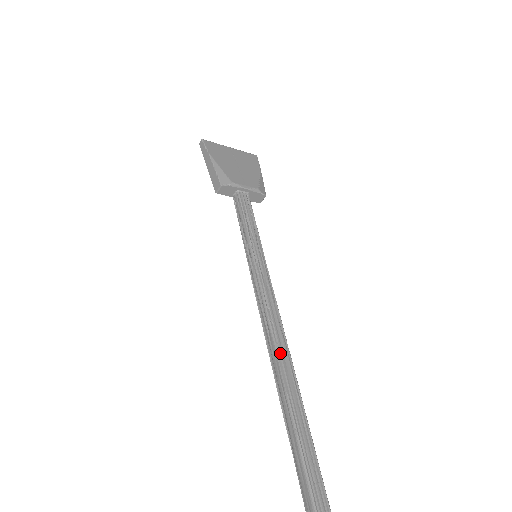
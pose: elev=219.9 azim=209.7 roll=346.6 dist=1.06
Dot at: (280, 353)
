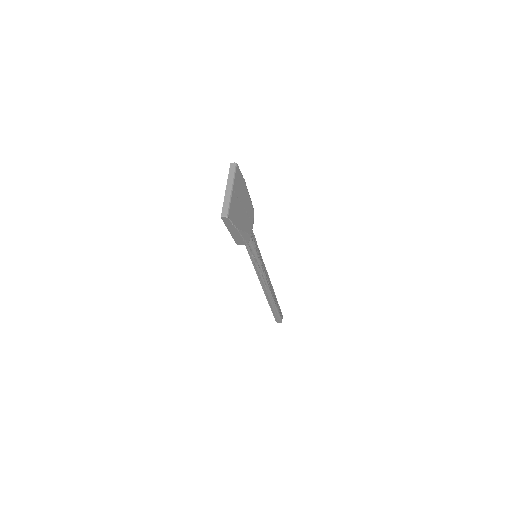
Dot at: (271, 290)
